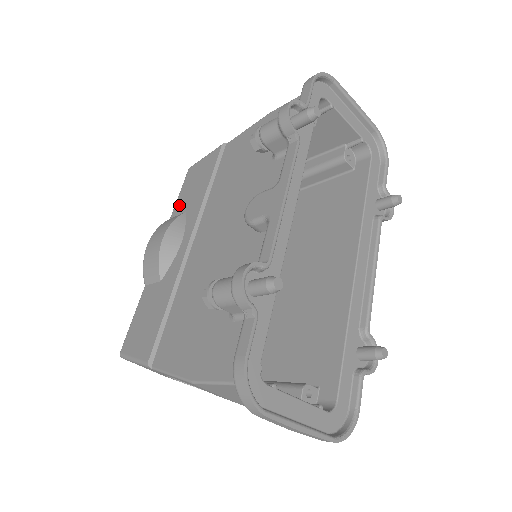
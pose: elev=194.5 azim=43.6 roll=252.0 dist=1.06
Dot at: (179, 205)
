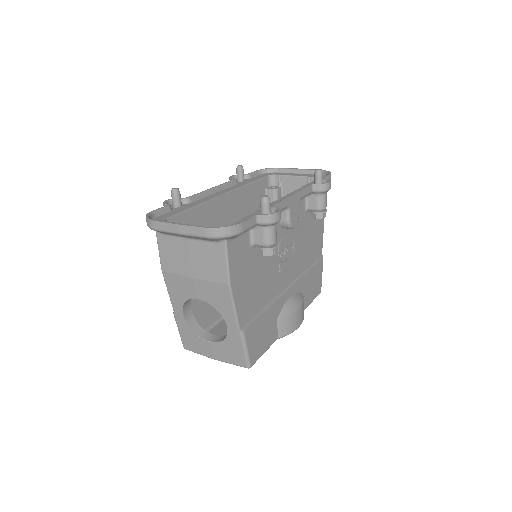
Dot at: occluded
